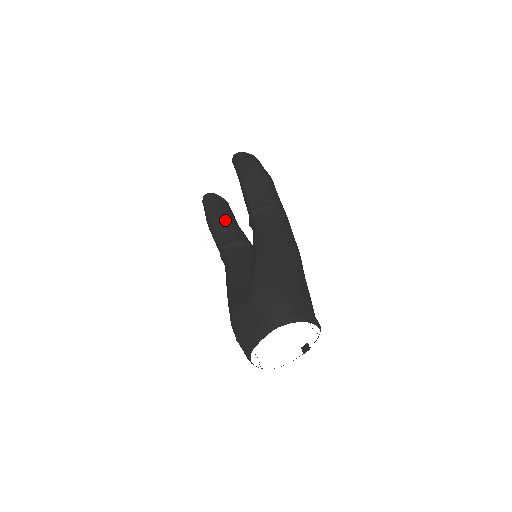
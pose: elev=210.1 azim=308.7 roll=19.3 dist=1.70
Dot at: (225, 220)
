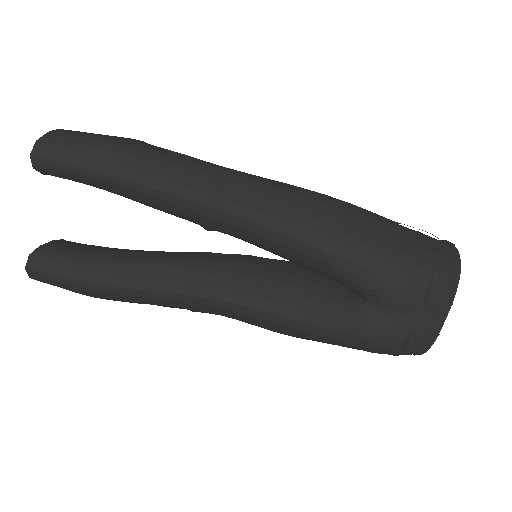
Dot at: (130, 262)
